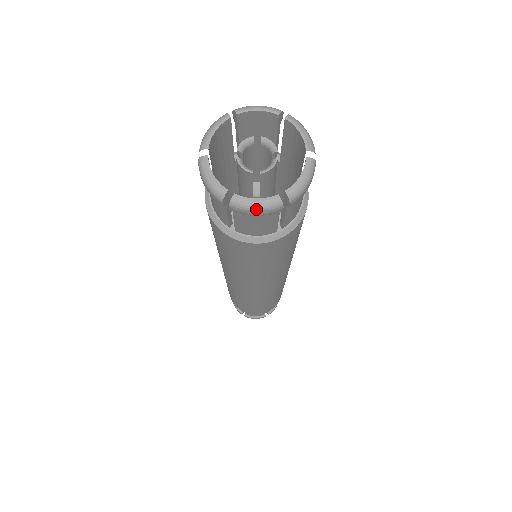
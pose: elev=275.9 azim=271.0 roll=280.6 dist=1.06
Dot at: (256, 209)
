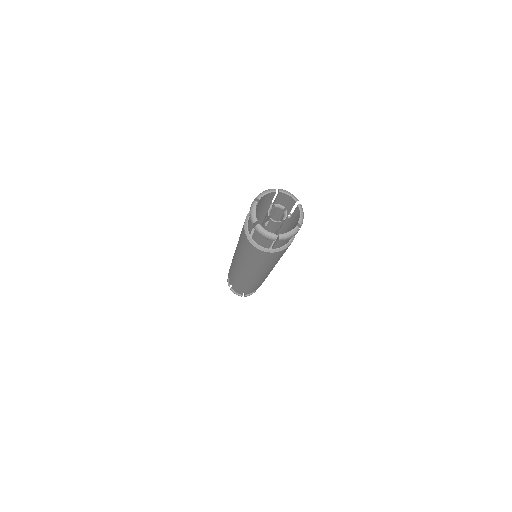
Dot at: (291, 236)
